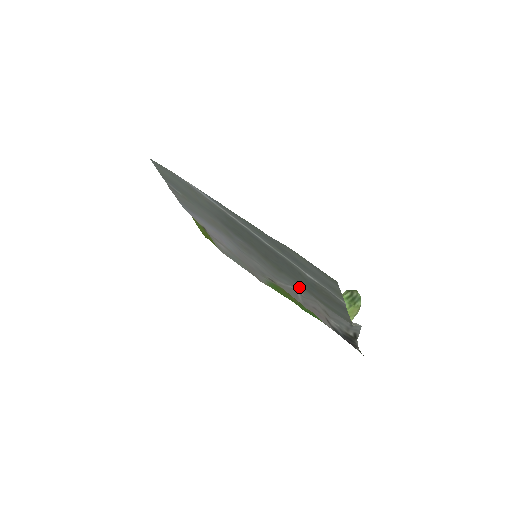
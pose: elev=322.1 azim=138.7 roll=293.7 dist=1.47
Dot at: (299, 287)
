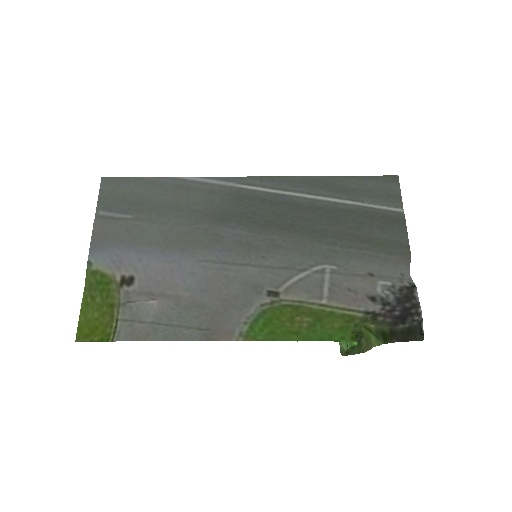
Dot at: (333, 253)
